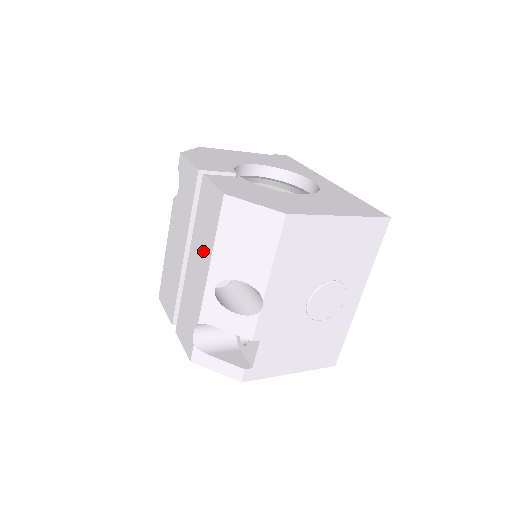
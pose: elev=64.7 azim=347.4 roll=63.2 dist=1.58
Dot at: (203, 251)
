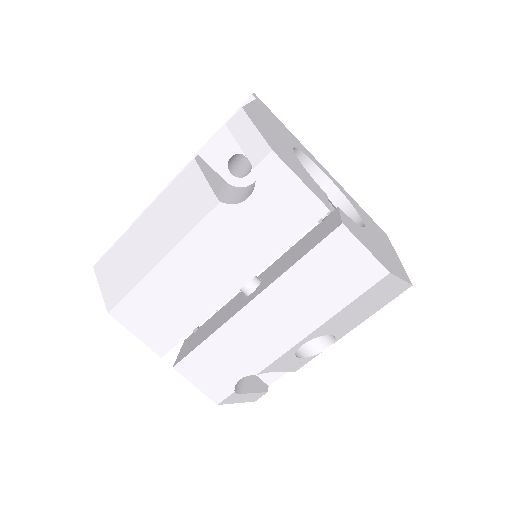
Dot at: (305, 309)
